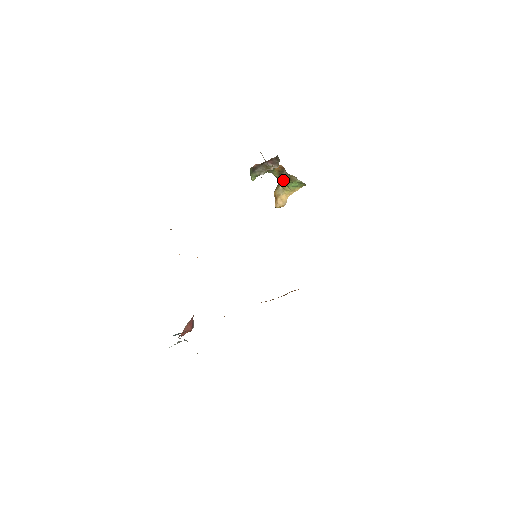
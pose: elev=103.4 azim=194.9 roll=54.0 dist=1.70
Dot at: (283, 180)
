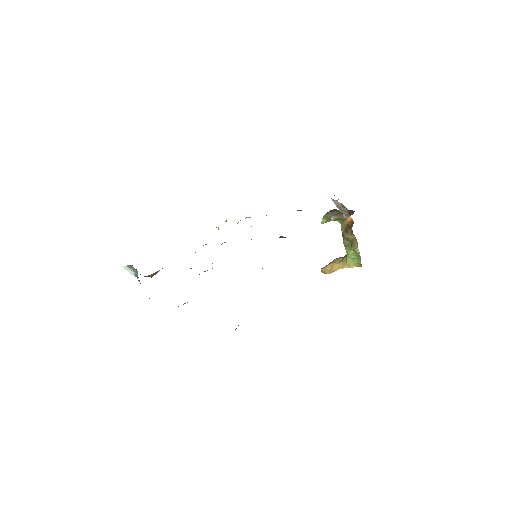
Dot at: (346, 241)
